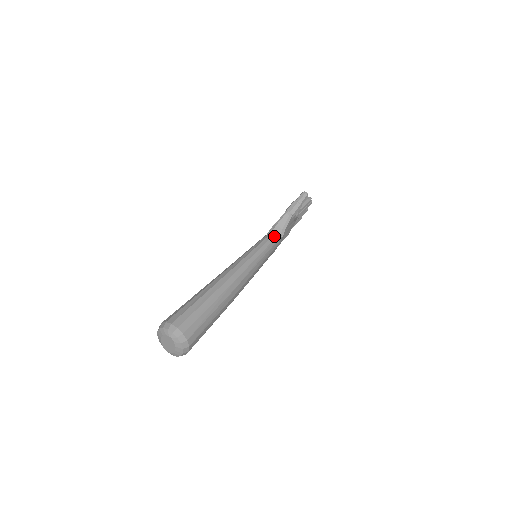
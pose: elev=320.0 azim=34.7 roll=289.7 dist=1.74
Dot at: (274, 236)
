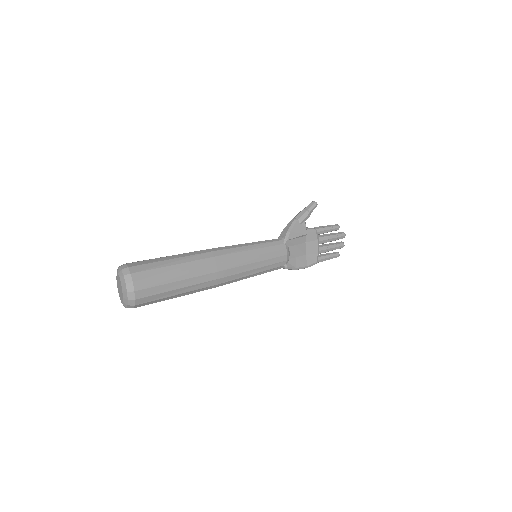
Dot at: (278, 239)
